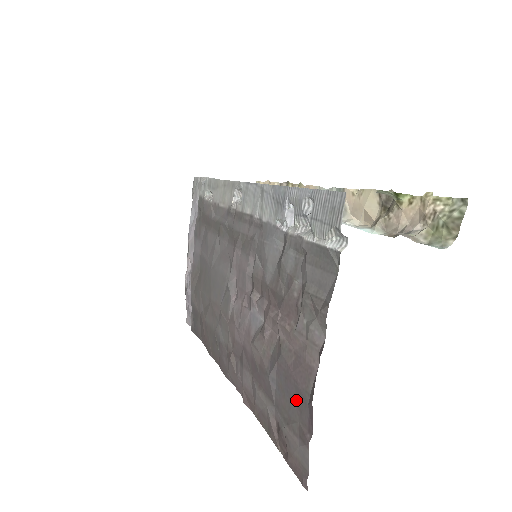
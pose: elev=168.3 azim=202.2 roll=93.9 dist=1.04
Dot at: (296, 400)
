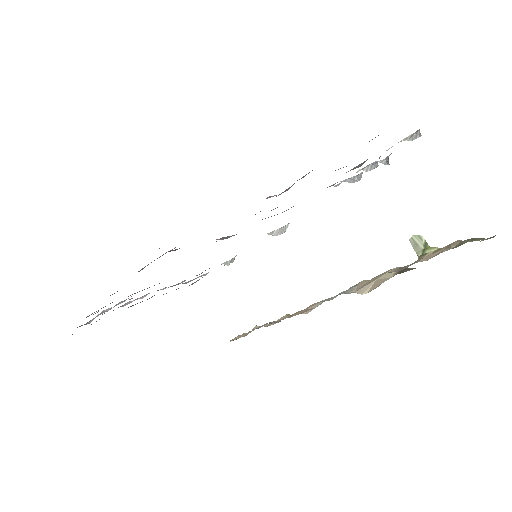
Dot at: occluded
